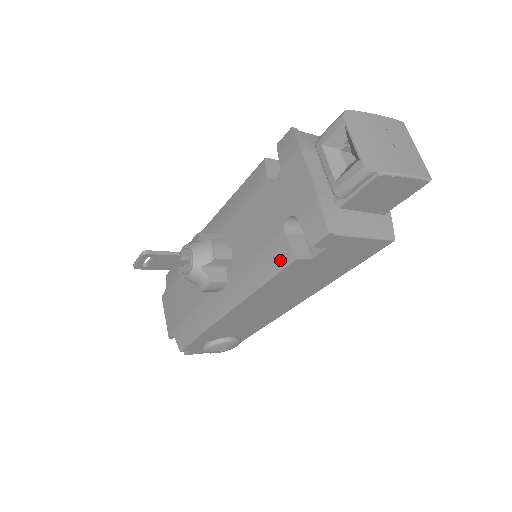
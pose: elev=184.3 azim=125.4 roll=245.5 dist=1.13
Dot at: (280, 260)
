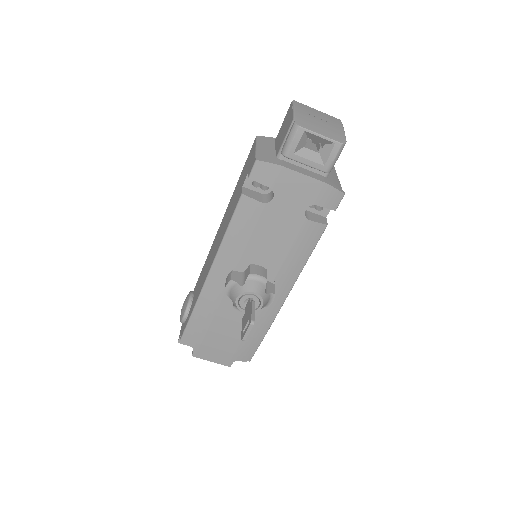
Dot at: (315, 236)
